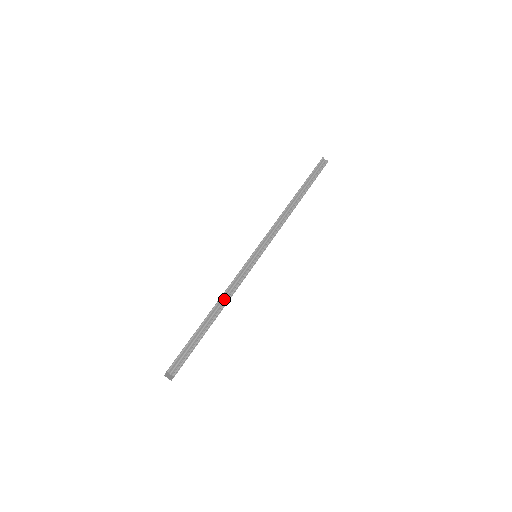
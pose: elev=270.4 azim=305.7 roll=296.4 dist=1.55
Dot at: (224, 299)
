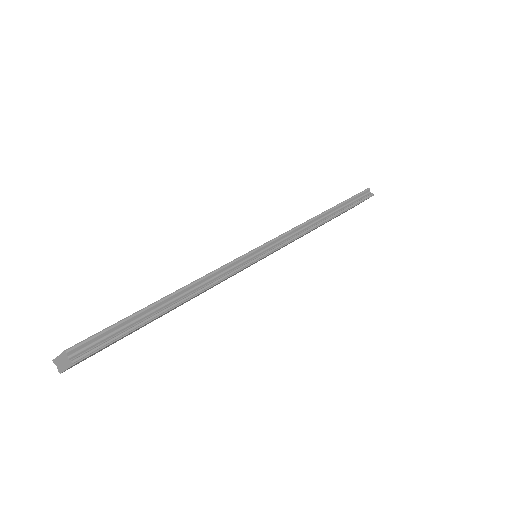
Dot at: (198, 286)
